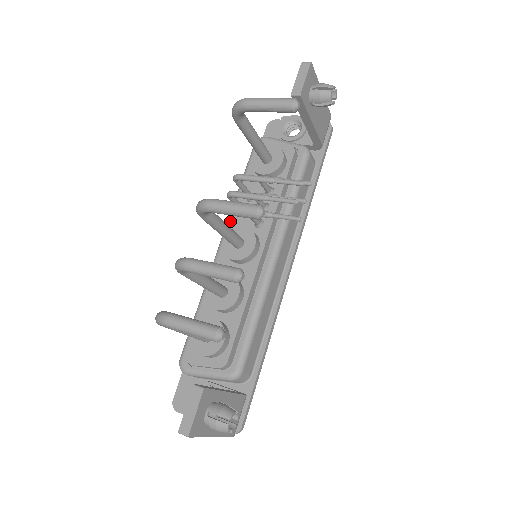
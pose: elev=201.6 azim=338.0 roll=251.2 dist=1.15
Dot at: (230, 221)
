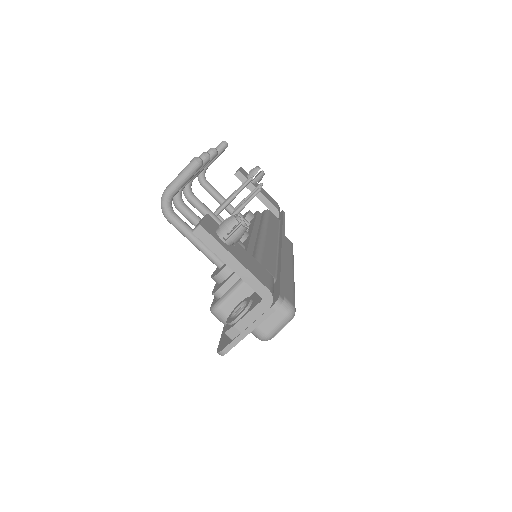
Dot at: occluded
